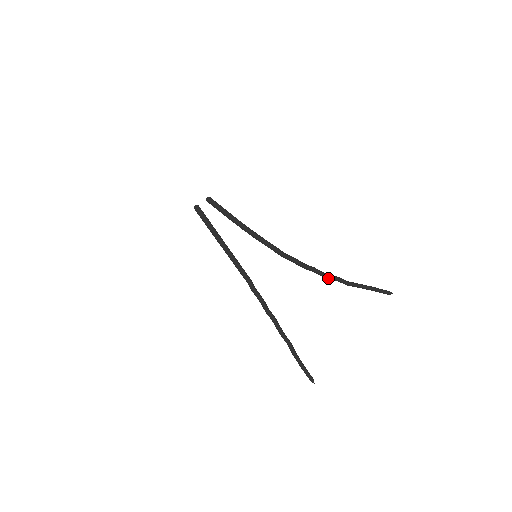
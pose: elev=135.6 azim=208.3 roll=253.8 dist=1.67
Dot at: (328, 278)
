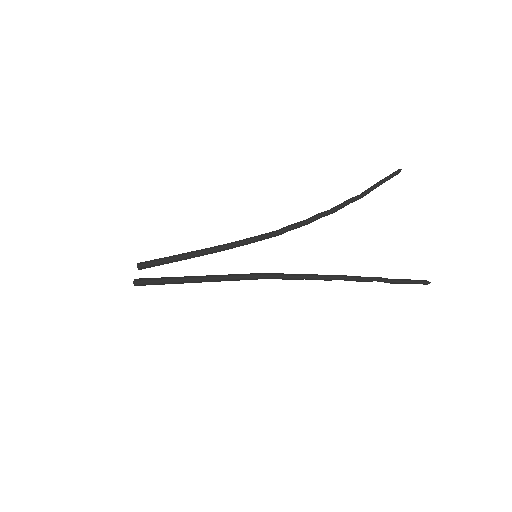
Dot at: (341, 208)
